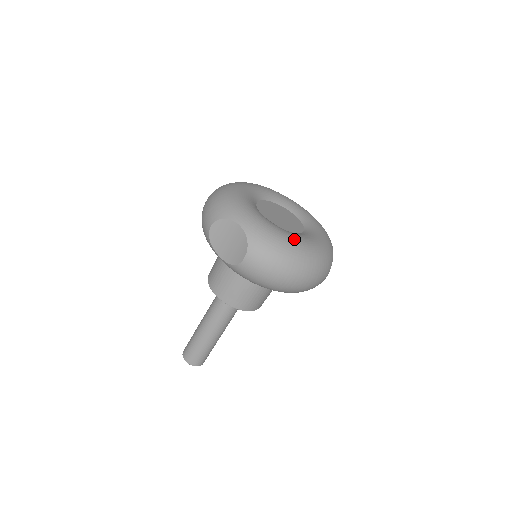
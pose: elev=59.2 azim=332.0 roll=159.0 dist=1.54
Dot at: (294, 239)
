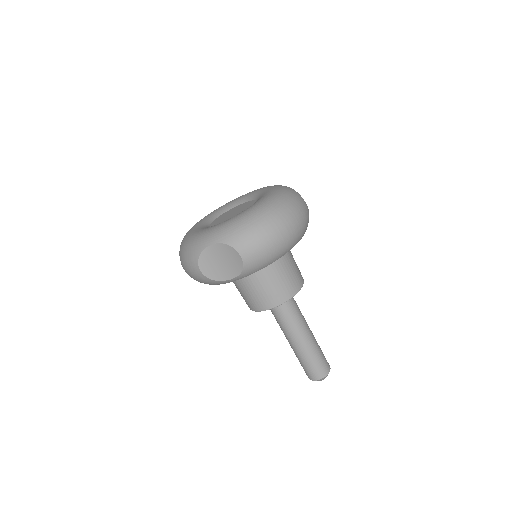
Dot at: (252, 208)
